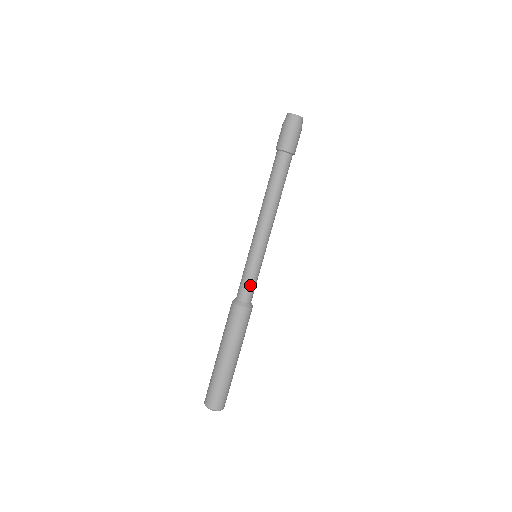
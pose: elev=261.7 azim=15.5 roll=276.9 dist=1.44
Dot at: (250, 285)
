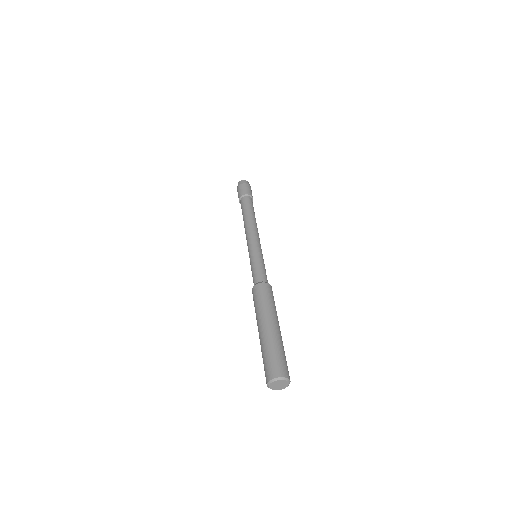
Dot at: (256, 270)
